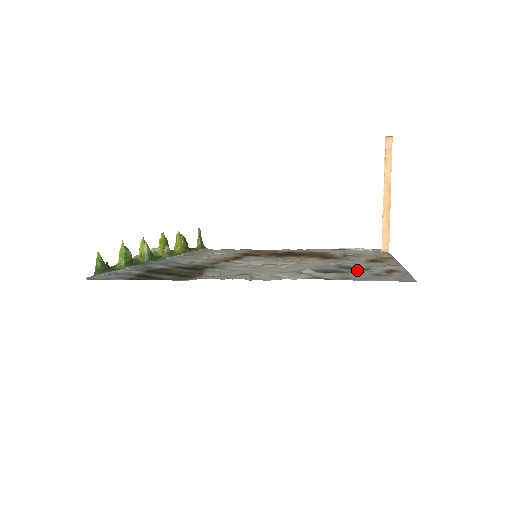
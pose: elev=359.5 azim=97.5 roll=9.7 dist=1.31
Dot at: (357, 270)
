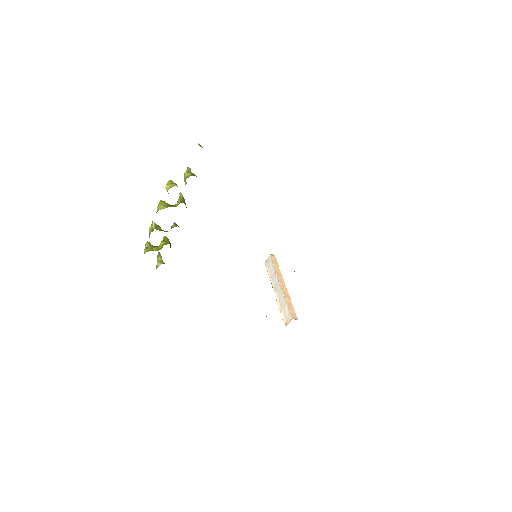
Dot at: occluded
